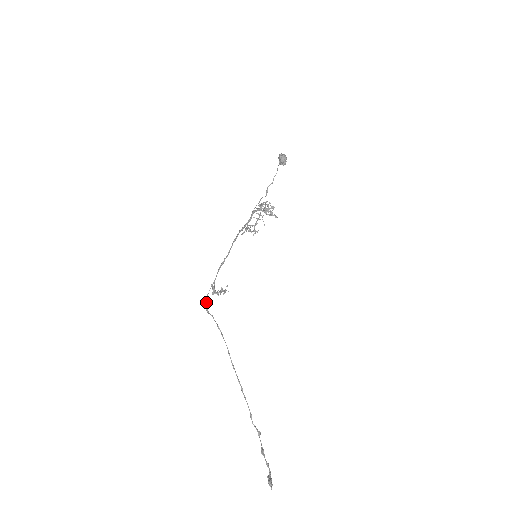
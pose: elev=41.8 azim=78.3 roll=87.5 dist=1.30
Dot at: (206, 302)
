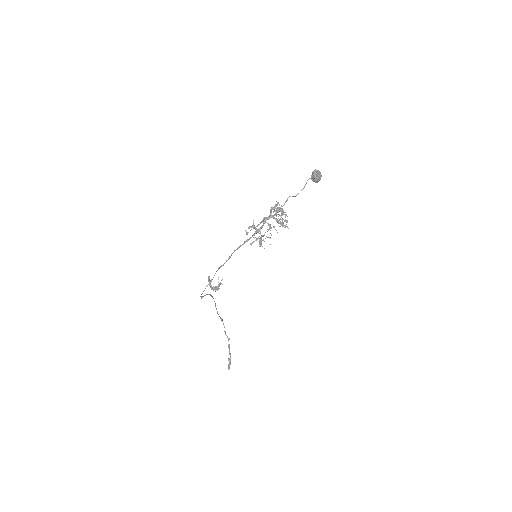
Dot at: (201, 296)
